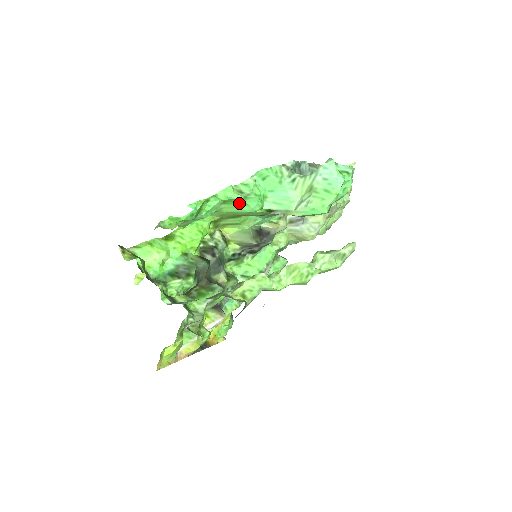
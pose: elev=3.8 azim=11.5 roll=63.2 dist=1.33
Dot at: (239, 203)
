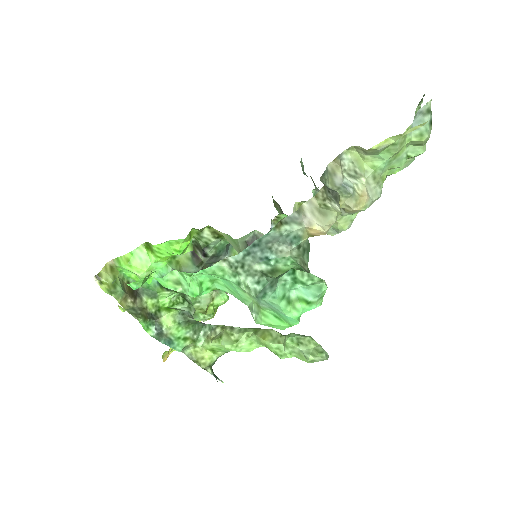
Dot at: occluded
